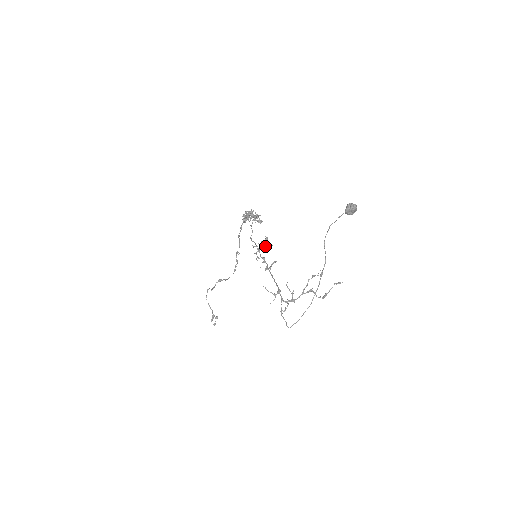
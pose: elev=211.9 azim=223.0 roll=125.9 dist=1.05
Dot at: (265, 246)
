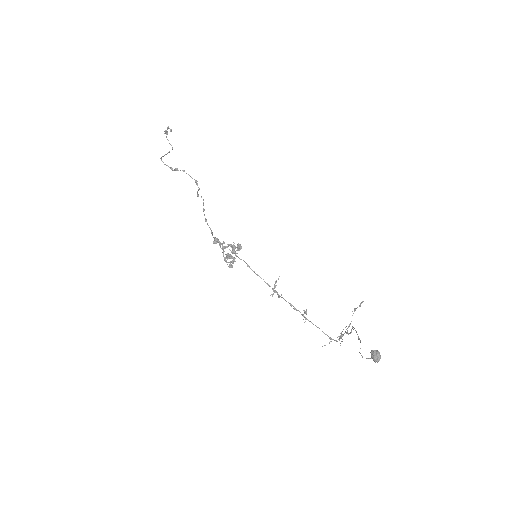
Dot at: (275, 282)
